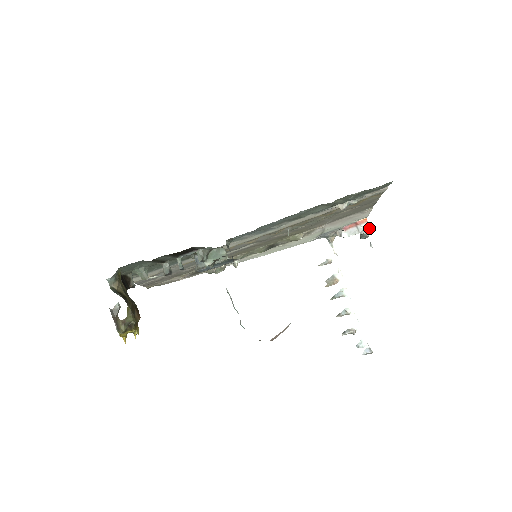
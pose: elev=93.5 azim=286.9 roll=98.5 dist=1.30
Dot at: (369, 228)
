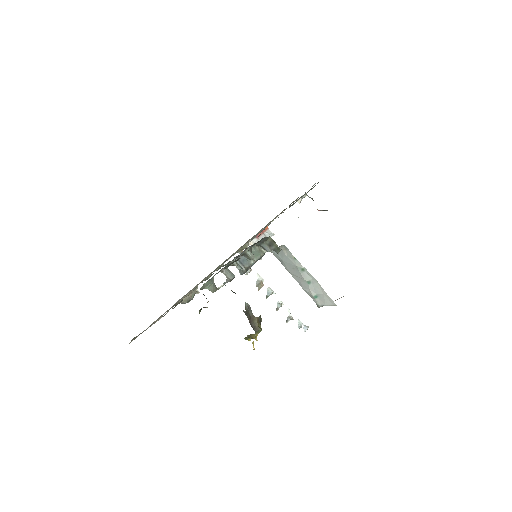
Dot at: (272, 233)
